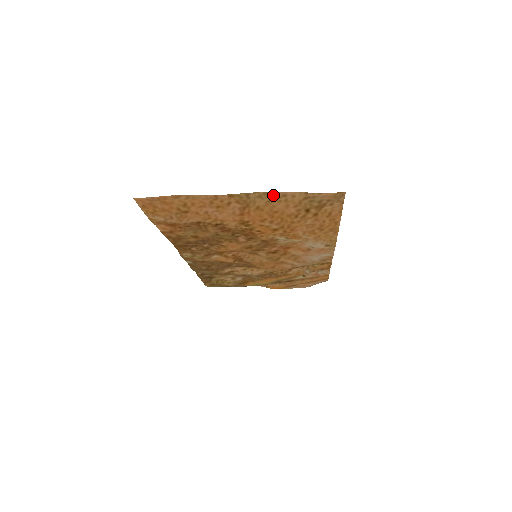
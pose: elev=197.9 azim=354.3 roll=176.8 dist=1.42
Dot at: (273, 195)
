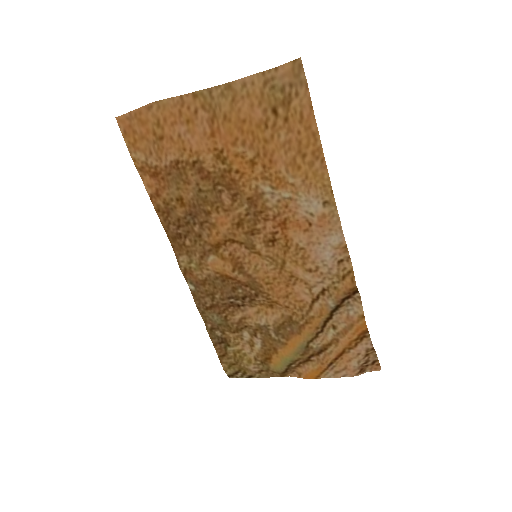
Dot at: (234, 88)
